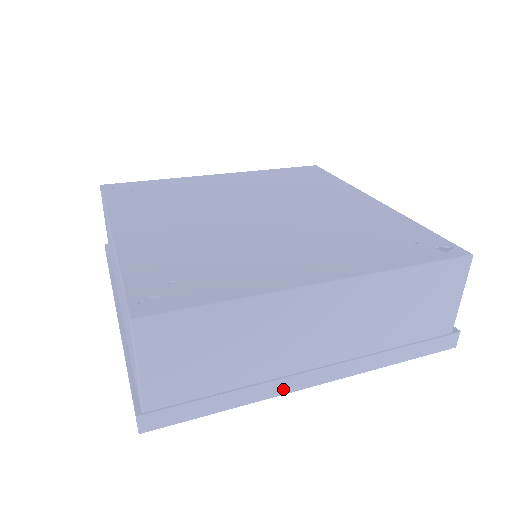
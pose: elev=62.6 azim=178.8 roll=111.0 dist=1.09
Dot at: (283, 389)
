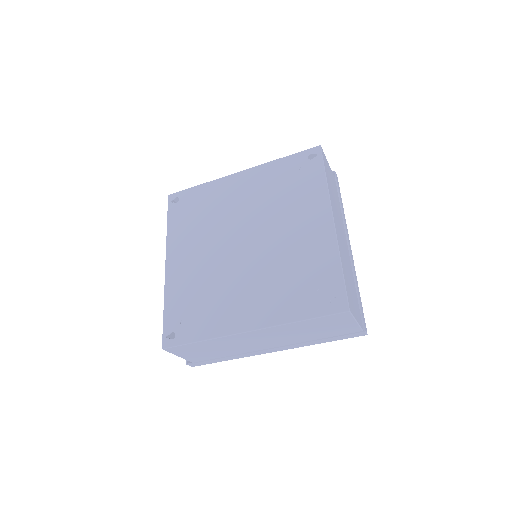
Dot at: (253, 355)
